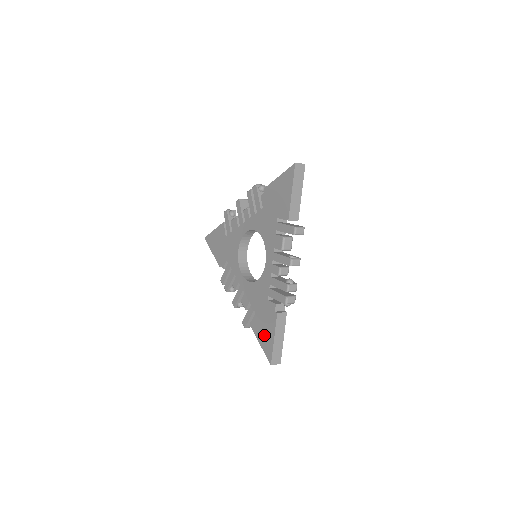
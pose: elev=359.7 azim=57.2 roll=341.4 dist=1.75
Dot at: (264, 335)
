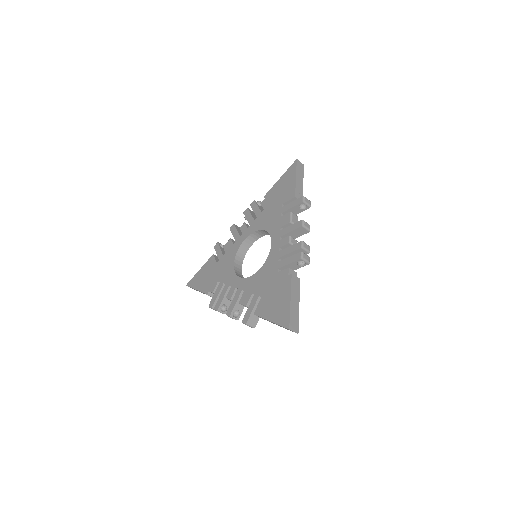
Dot at: (276, 307)
